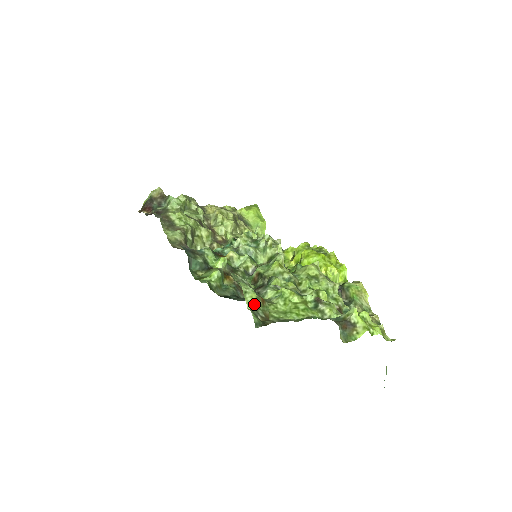
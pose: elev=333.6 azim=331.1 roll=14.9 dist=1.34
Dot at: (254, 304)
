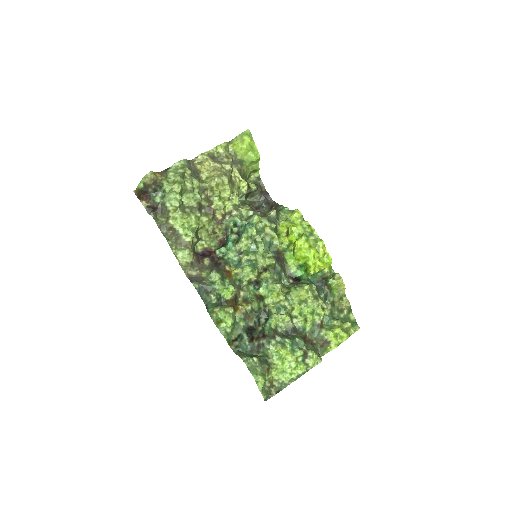
Dot at: (263, 385)
